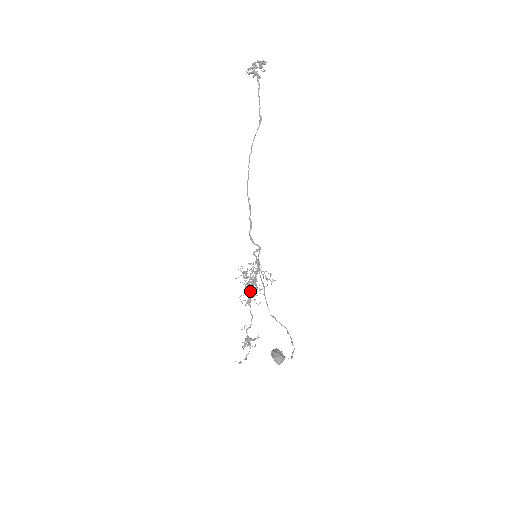
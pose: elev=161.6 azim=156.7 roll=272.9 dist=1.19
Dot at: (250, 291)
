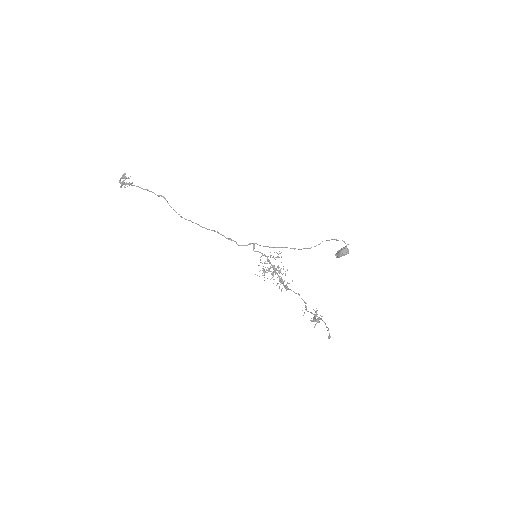
Dot at: occluded
